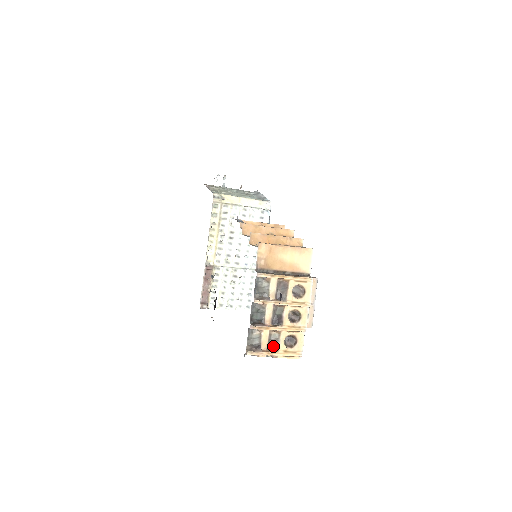
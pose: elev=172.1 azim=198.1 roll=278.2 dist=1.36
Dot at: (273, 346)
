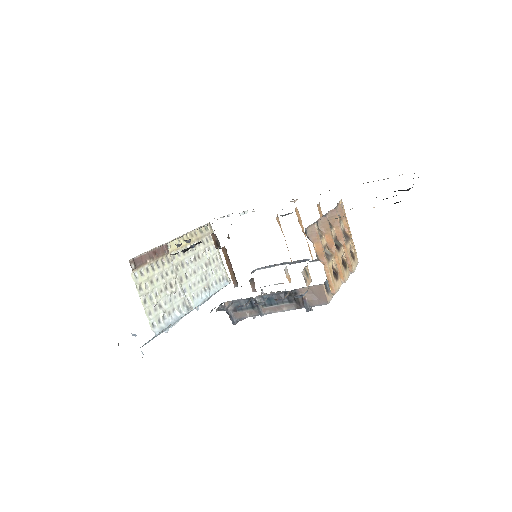
Dot at: (325, 254)
